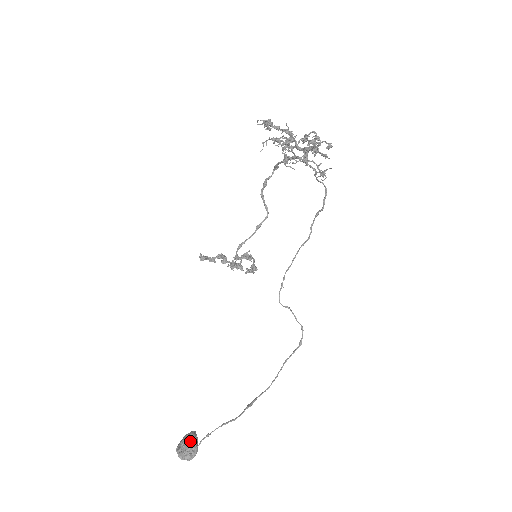
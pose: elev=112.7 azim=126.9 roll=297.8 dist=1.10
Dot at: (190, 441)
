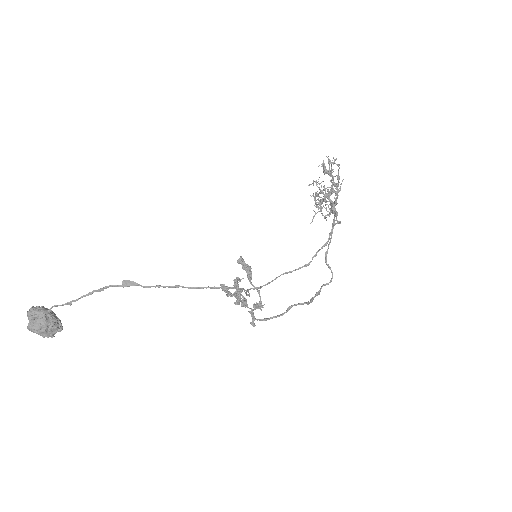
Dot at: (52, 313)
